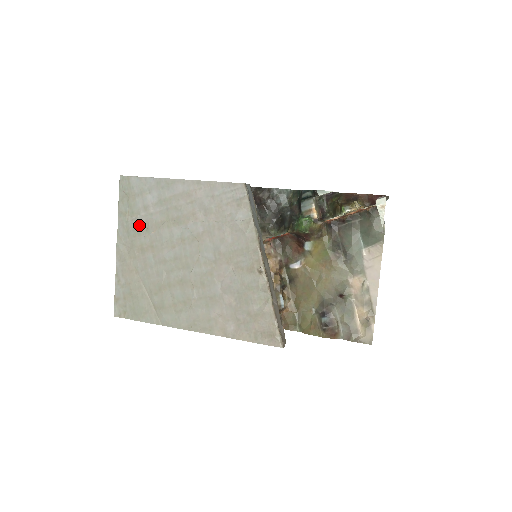
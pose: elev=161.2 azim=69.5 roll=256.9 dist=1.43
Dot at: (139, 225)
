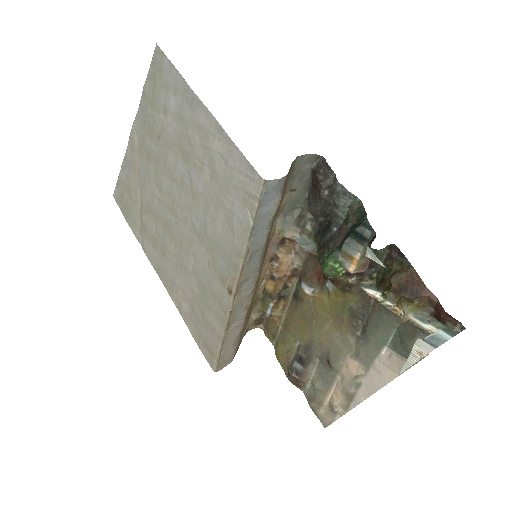
Dot at: (154, 125)
